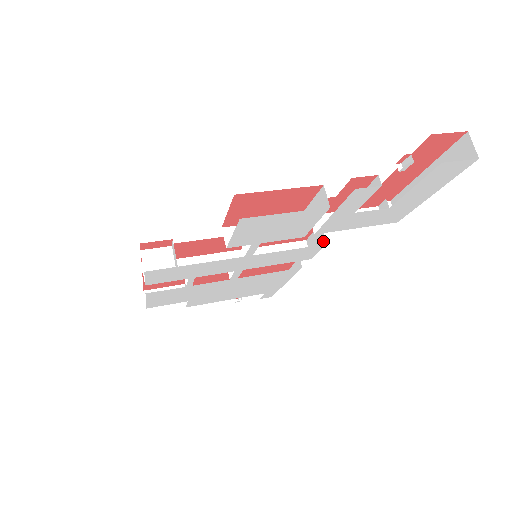
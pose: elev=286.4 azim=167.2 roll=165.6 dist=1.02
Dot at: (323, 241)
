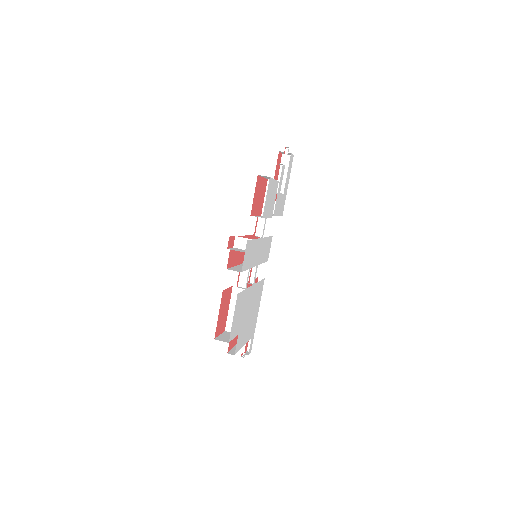
Dot at: occluded
